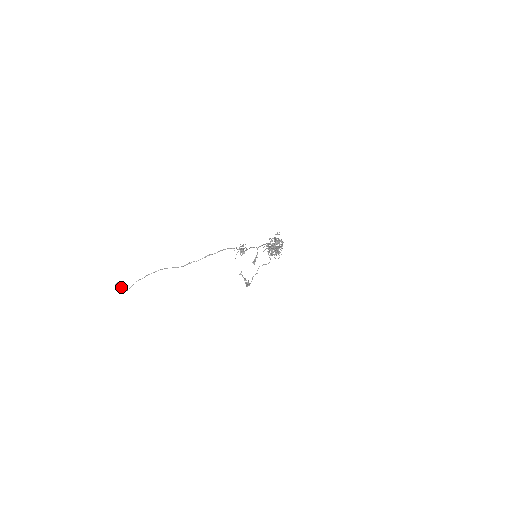
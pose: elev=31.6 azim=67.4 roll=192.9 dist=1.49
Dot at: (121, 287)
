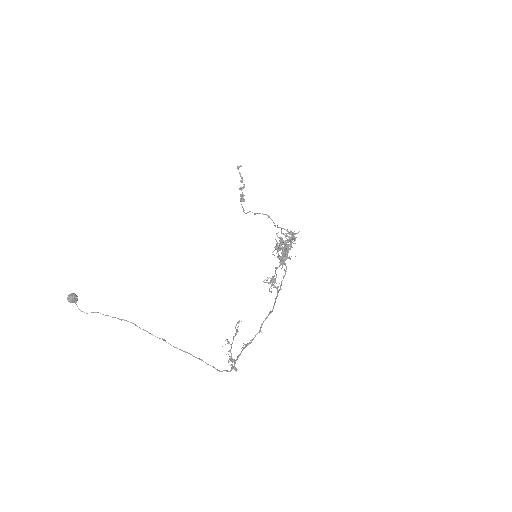
Dot at: (75, 301)
